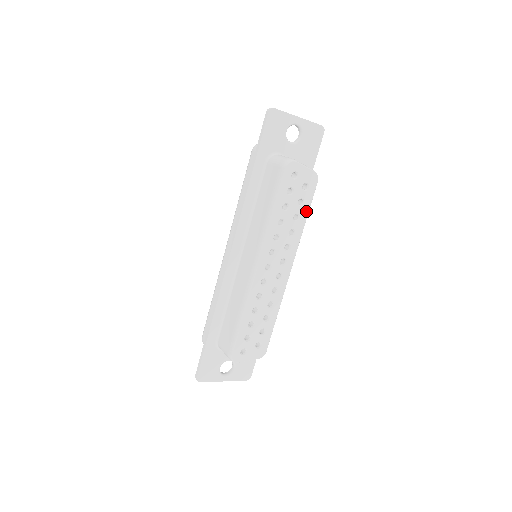
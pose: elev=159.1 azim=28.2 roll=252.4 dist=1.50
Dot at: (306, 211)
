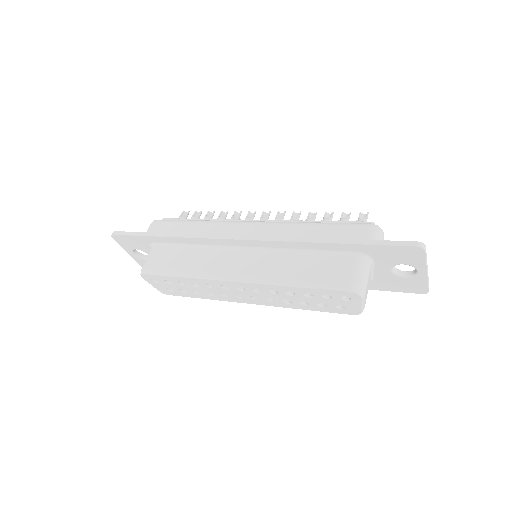
Dot at: (317, 309)
